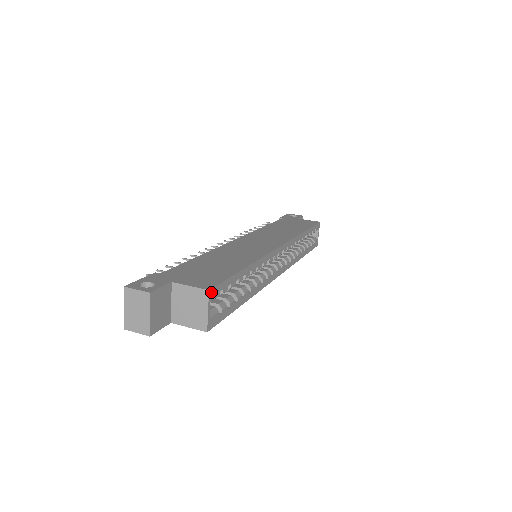
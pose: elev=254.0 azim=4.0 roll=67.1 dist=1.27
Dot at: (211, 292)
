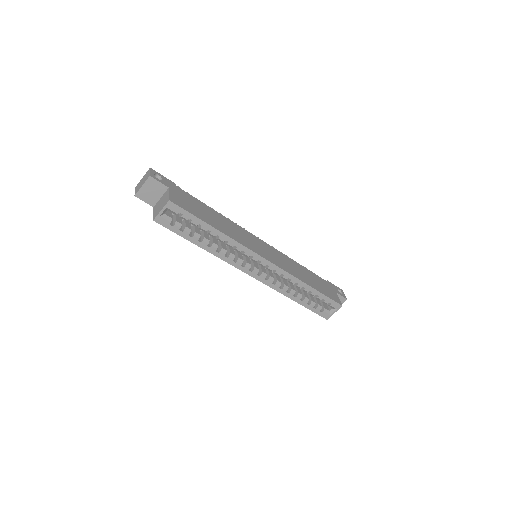
Dot at: (171, 204)
